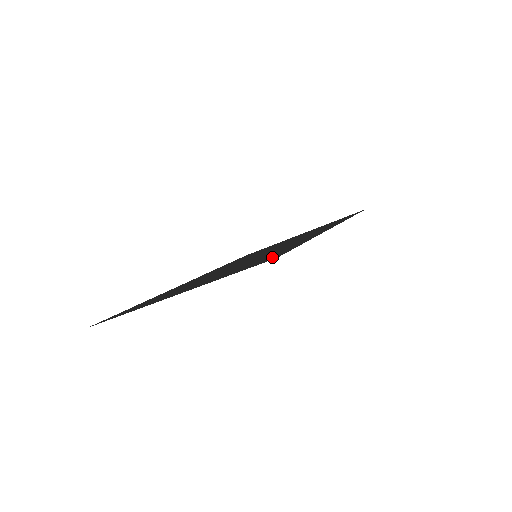
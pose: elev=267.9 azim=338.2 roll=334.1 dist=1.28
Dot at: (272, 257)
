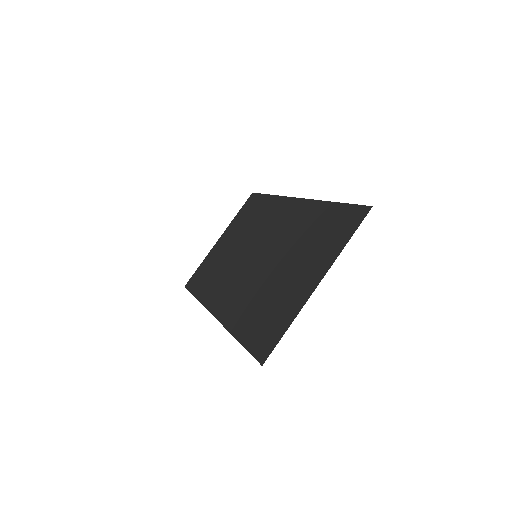
Dot at: (351, 215)
